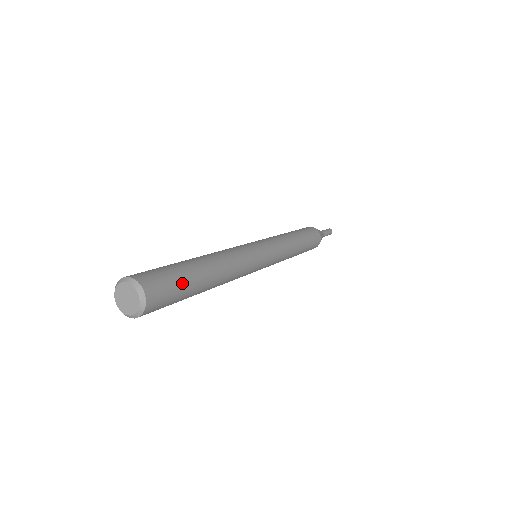
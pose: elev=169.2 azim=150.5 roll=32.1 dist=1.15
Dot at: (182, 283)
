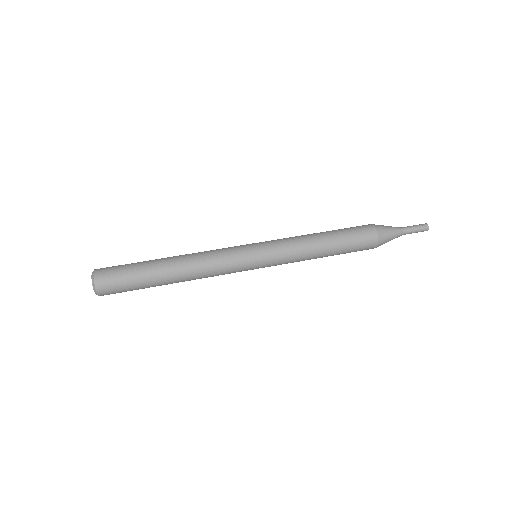
Dot at: (133, 280)
